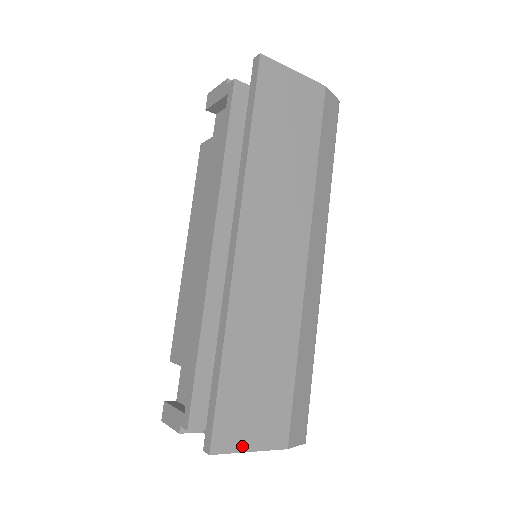
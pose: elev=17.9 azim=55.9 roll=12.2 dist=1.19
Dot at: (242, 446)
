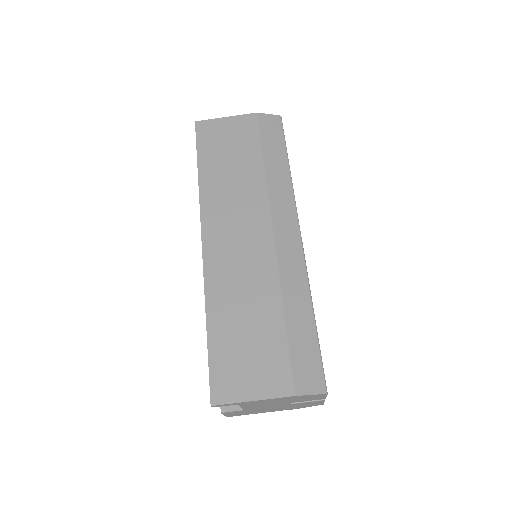
Dot at: (242, 396)
